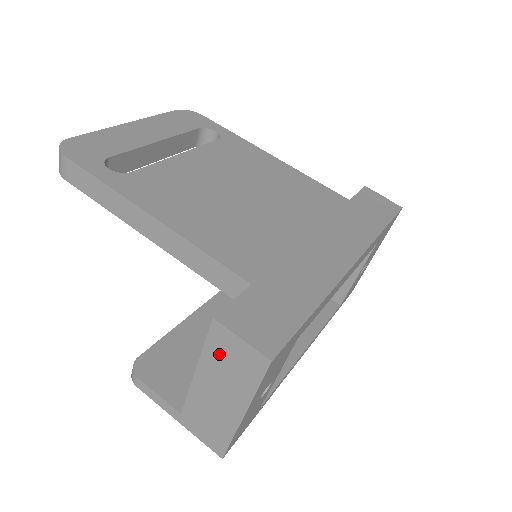
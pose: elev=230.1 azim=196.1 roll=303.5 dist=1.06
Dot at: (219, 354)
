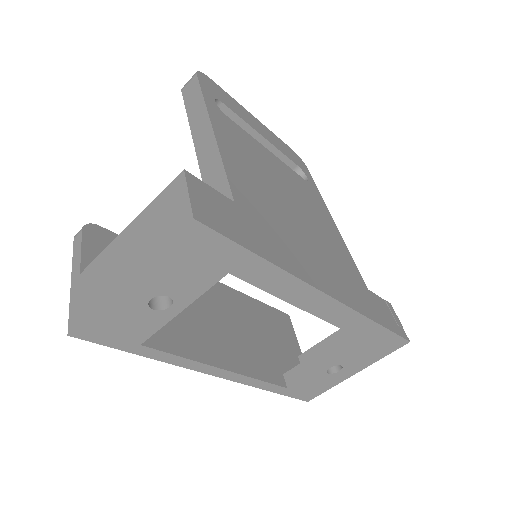
Dot at: (160, 208)
